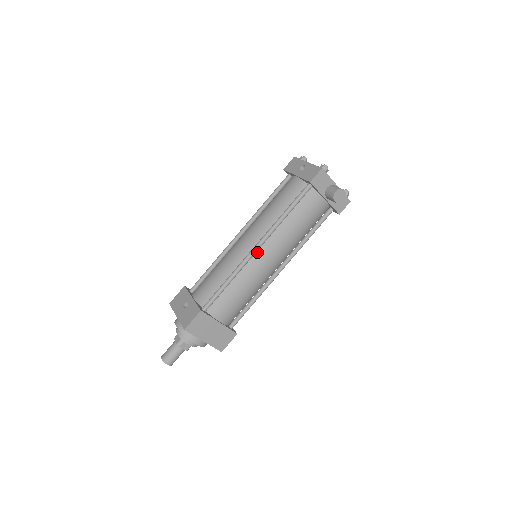
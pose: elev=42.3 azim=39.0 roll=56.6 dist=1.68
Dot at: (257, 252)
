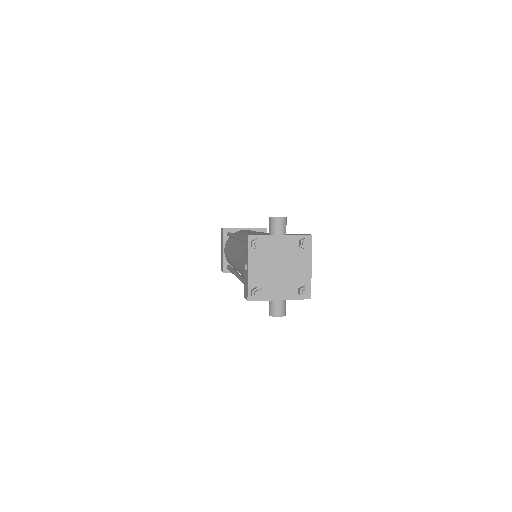
Dot at: occluded
